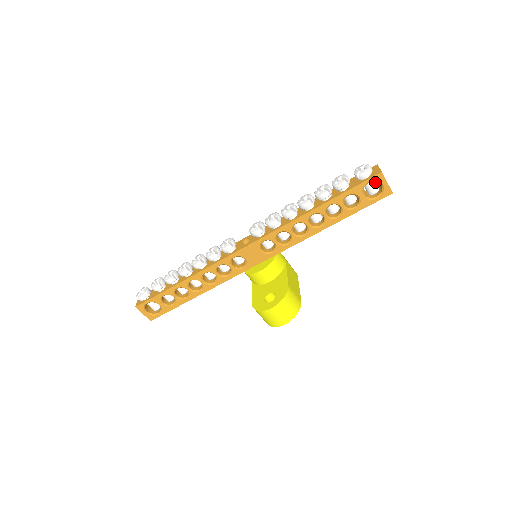
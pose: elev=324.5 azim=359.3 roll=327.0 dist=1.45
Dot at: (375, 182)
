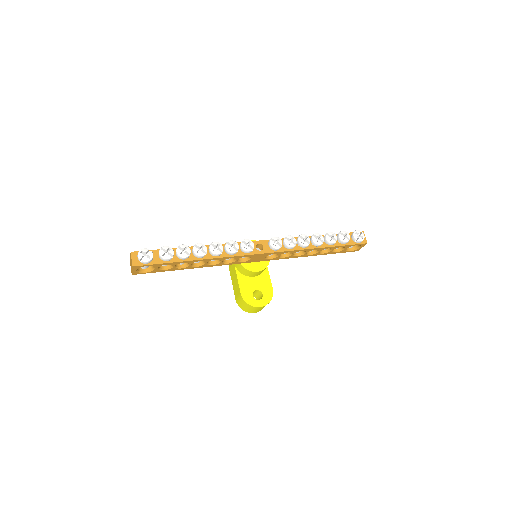
Dot at: occluded
